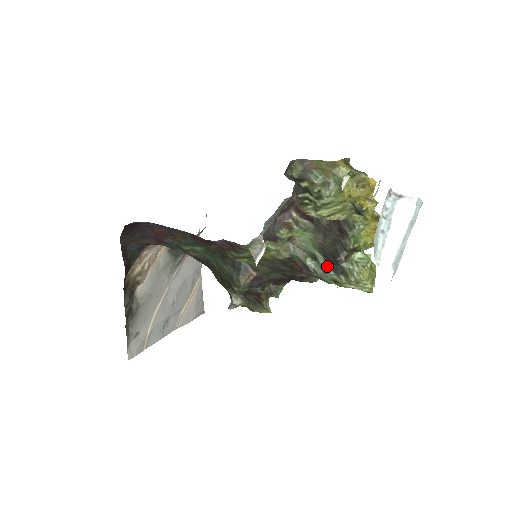
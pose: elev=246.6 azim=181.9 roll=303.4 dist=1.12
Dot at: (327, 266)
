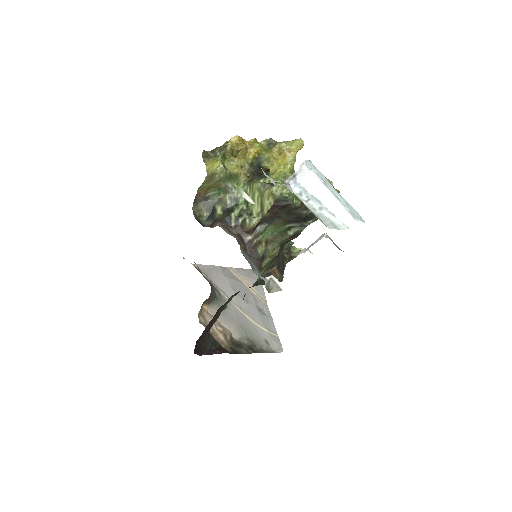
Dot at: (303, 224)
